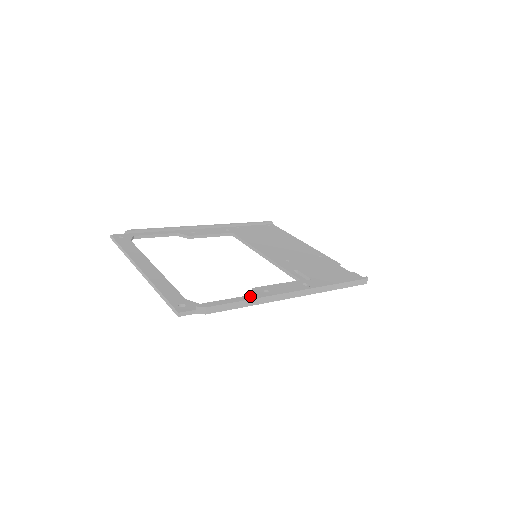
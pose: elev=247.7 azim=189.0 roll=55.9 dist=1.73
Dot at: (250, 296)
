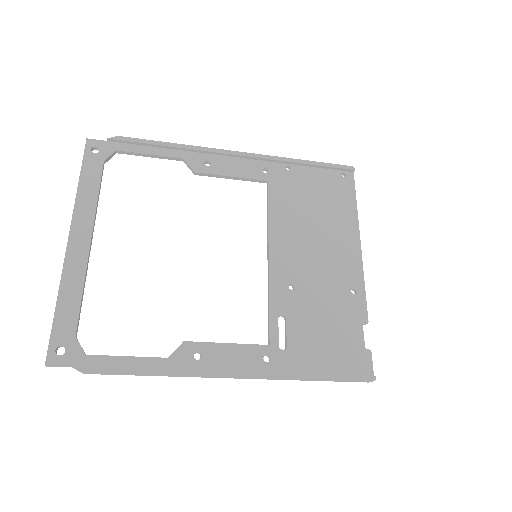
Dot at: (164, 361)
